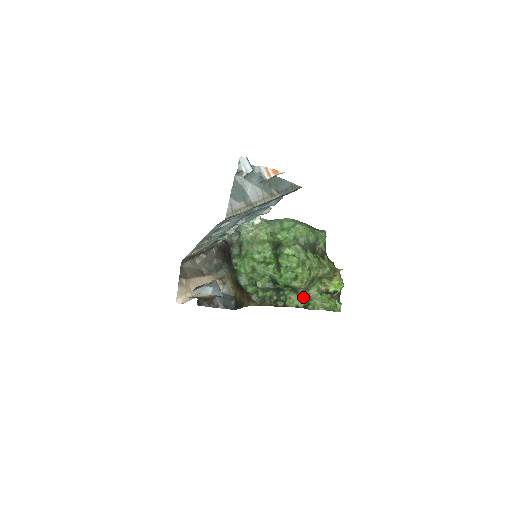
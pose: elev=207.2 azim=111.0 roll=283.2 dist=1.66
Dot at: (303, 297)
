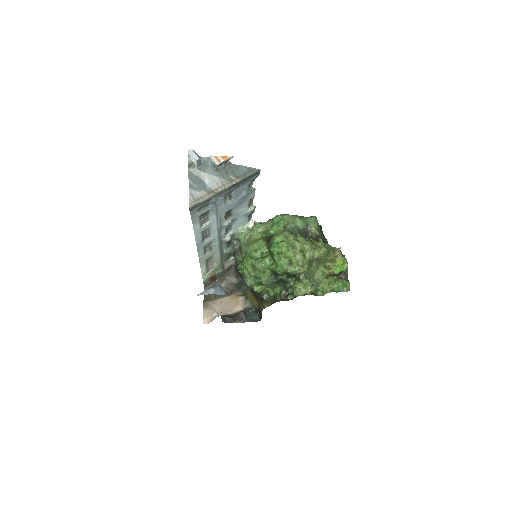
Dot at: (307, 283)
